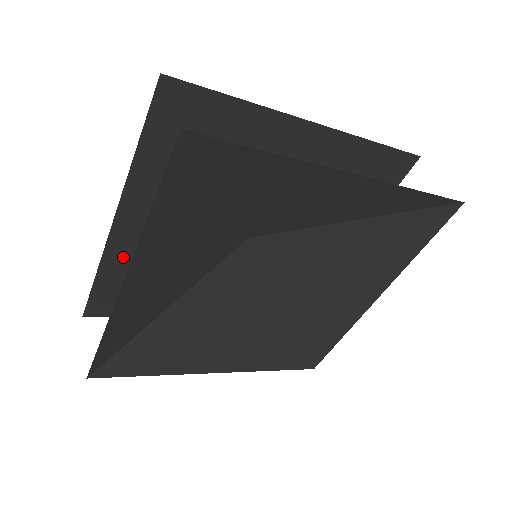
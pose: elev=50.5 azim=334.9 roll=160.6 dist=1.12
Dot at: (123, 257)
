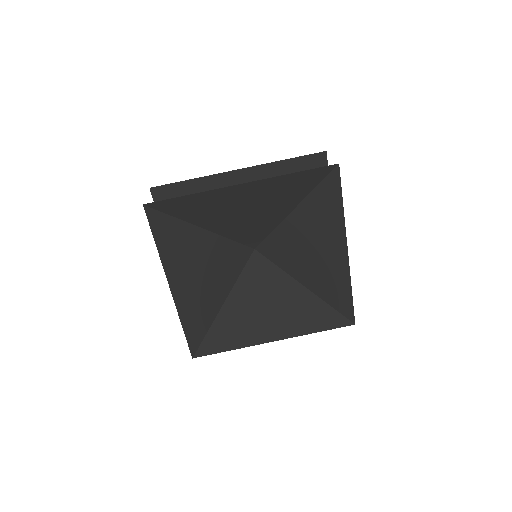
Dot at: (212, 187)
